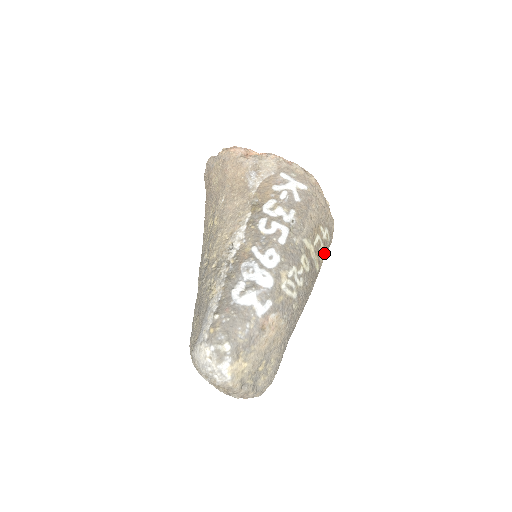
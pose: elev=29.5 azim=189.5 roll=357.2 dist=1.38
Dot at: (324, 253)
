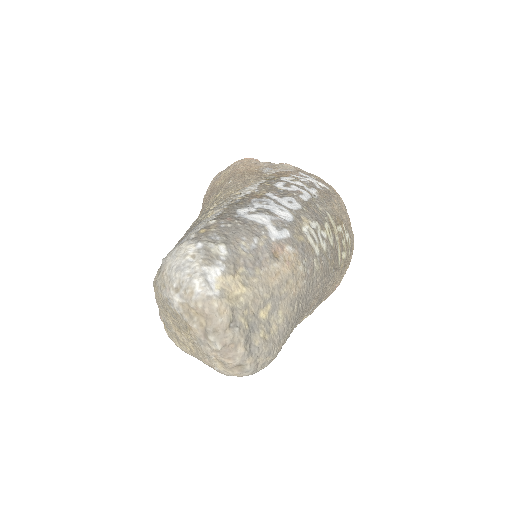
Dot at: (345, 256)
